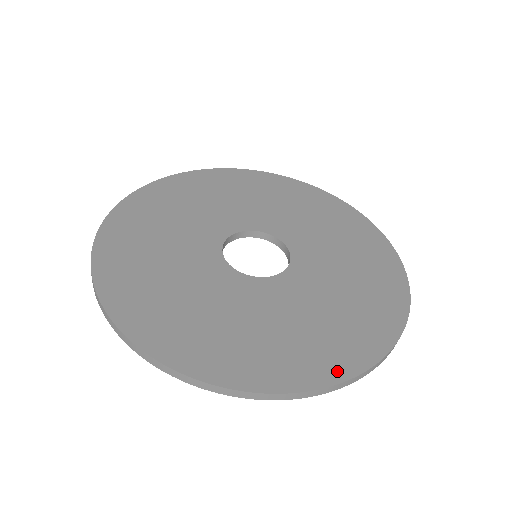
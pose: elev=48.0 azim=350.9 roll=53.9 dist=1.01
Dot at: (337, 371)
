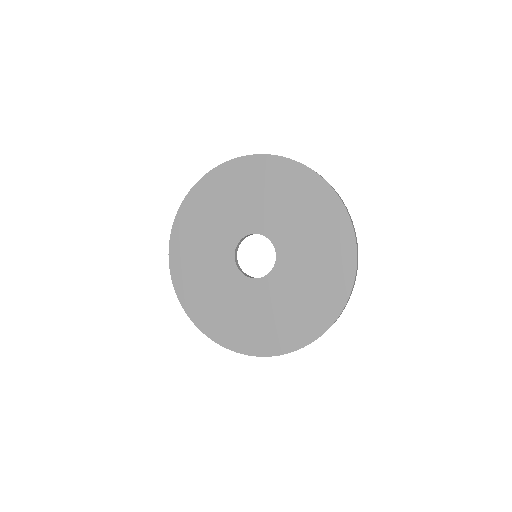
Dot at: (331, 314)
